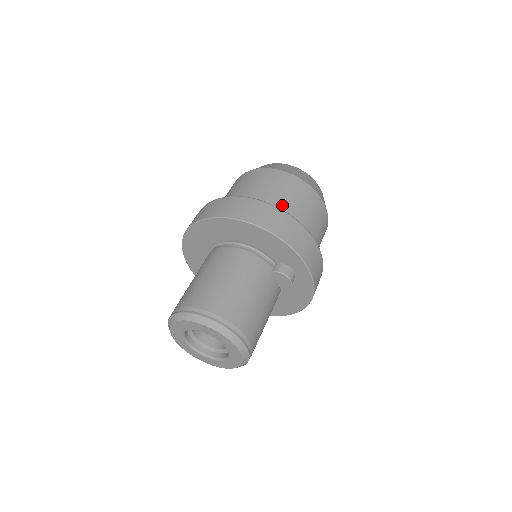
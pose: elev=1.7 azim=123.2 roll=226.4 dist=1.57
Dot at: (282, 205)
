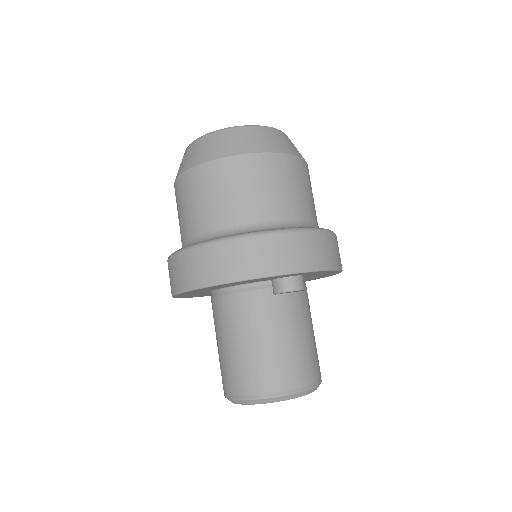
Dot at: (227, 218)
